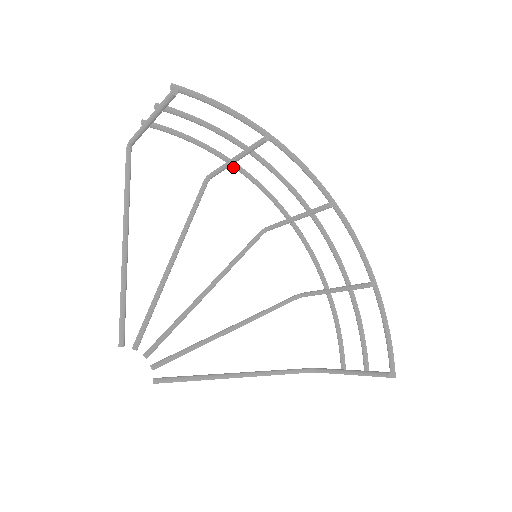
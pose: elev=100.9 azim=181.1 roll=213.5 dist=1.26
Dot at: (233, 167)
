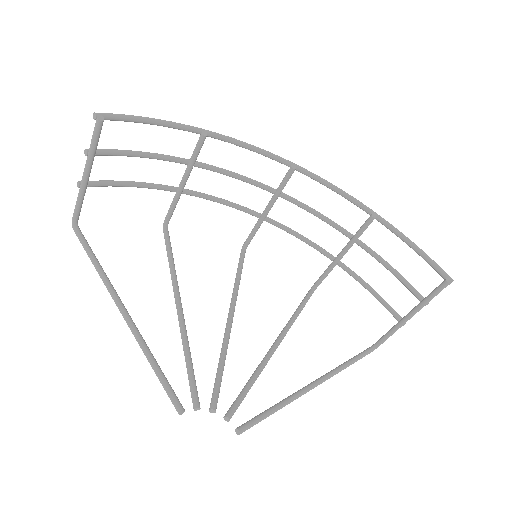
Dot at: occluded
